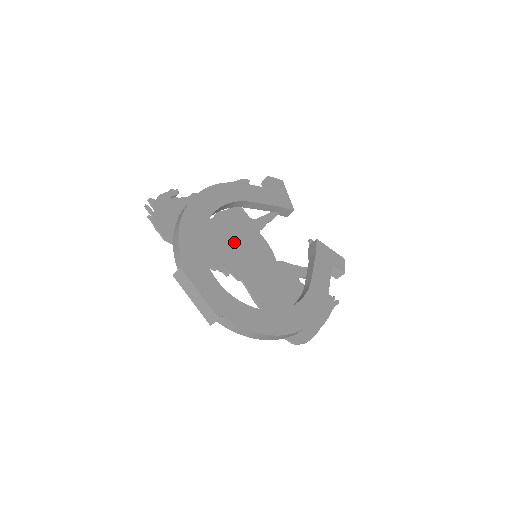
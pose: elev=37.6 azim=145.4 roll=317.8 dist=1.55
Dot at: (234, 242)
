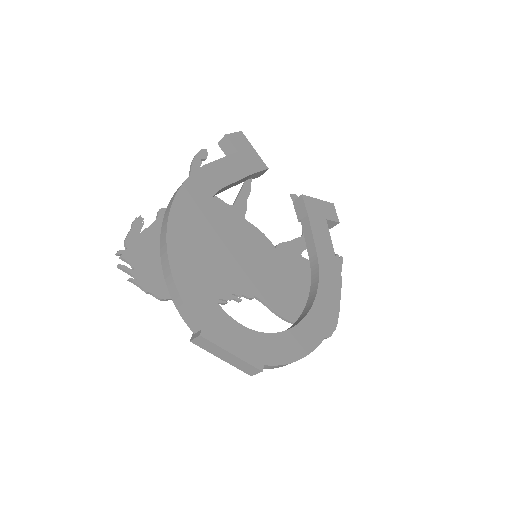
Dot at: (228, 251)
